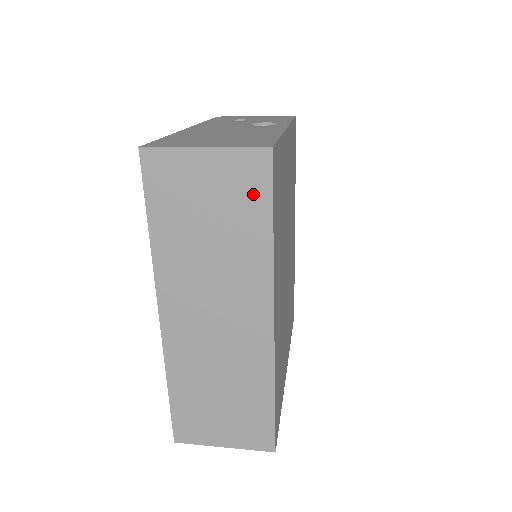
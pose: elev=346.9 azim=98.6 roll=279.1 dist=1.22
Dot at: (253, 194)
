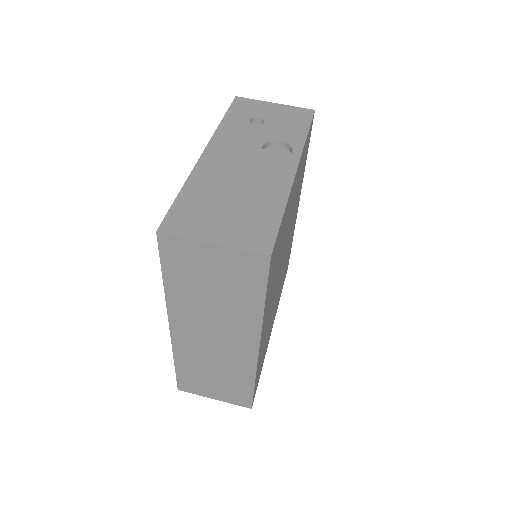
Dot at: (251, 280)
